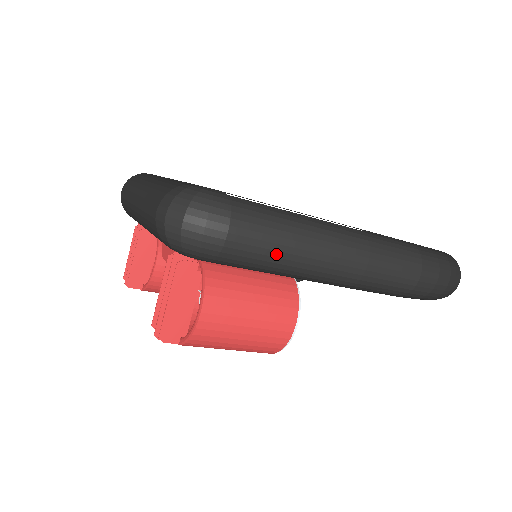
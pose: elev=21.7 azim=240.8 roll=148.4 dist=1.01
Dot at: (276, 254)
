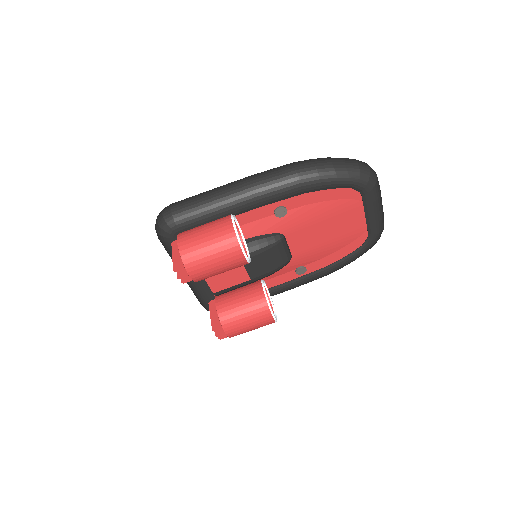
Dot at: (198, 202)
